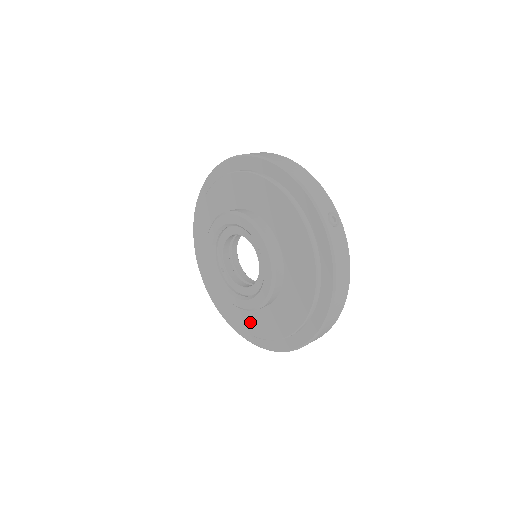
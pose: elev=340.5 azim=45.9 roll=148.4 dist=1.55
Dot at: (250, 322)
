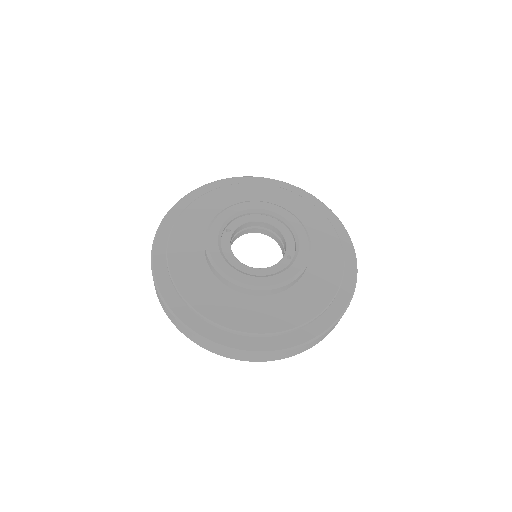
Dot at: (194, 285)
